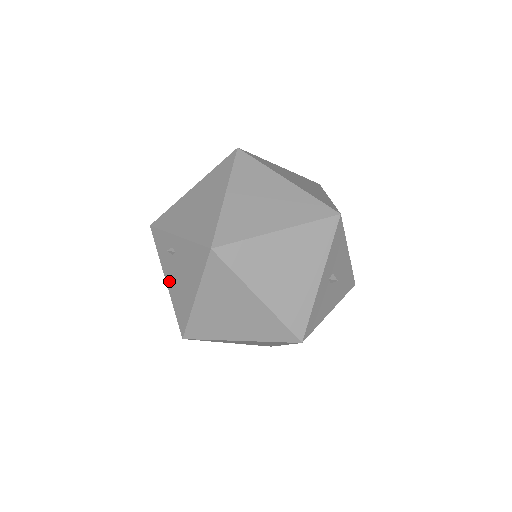
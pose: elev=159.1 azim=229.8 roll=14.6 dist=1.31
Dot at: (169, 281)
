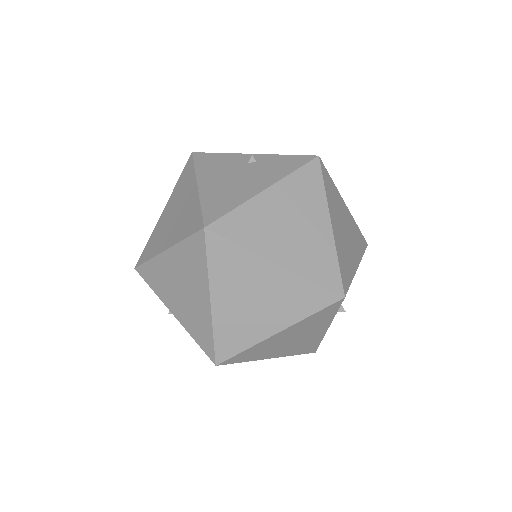
Dot at: occluded
